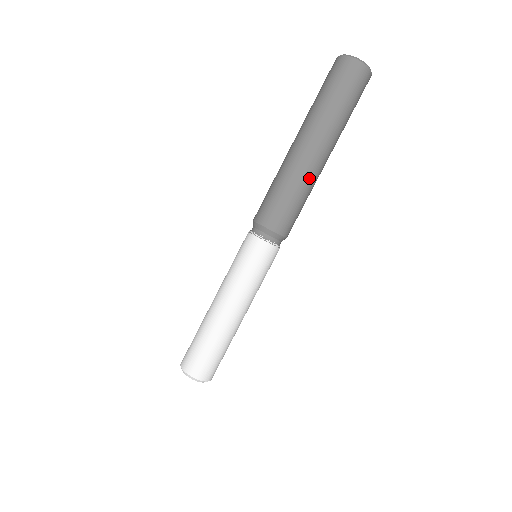
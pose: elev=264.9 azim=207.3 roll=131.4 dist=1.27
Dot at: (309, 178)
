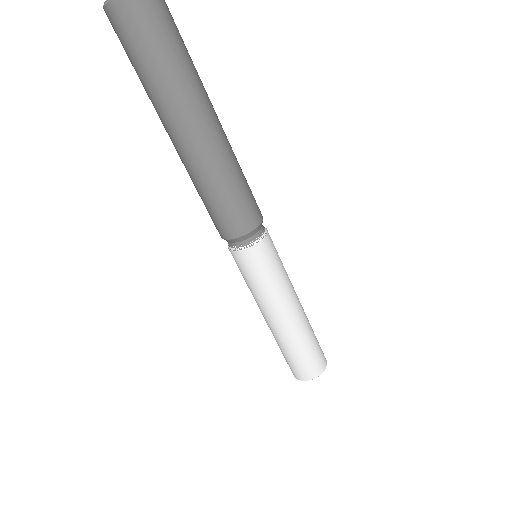
Dot at: (231, 151)
